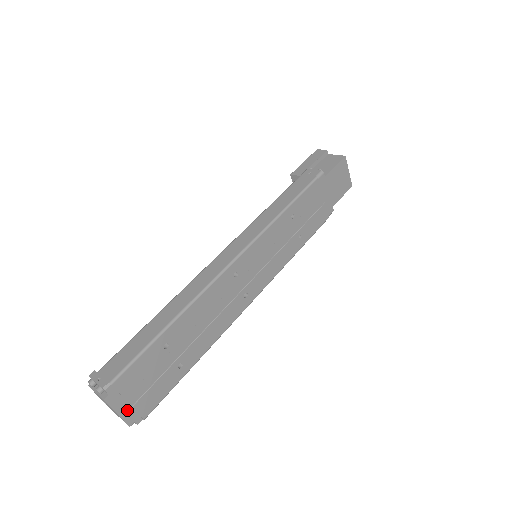
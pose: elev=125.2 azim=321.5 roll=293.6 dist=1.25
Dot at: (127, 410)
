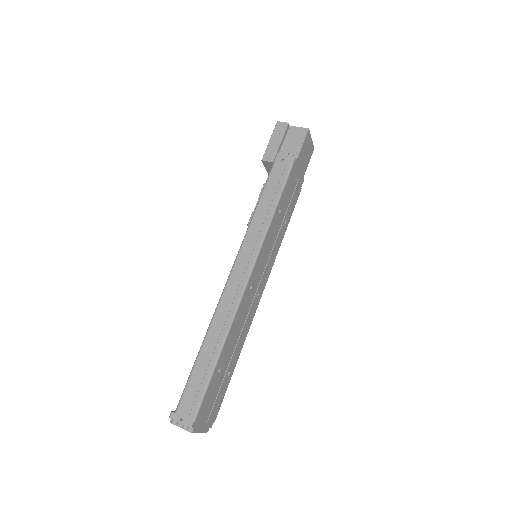
Dot at: (205, 425)
